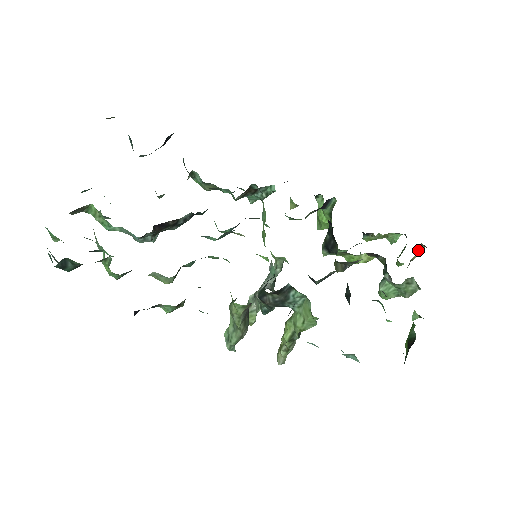
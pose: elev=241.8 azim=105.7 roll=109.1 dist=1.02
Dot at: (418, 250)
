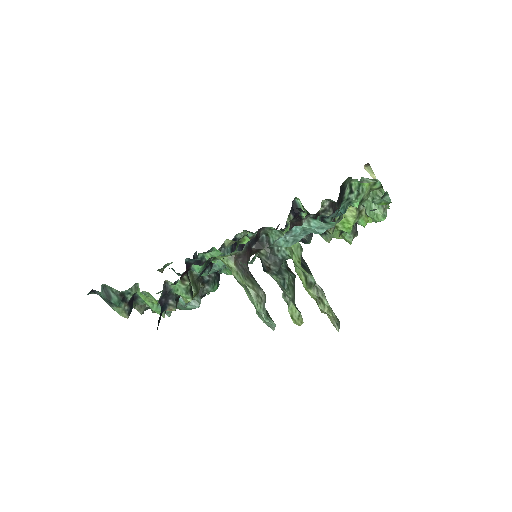
Dot at: (370, 173)
